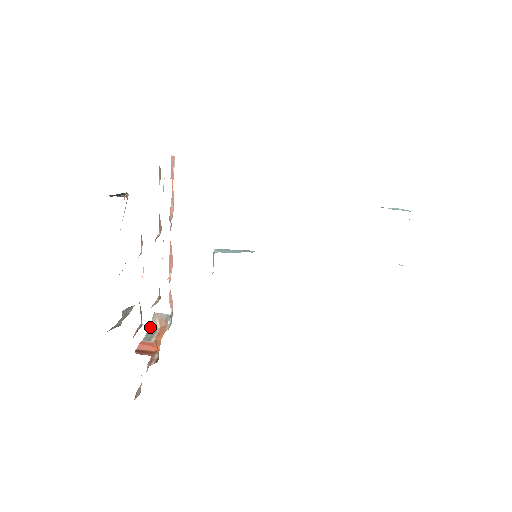
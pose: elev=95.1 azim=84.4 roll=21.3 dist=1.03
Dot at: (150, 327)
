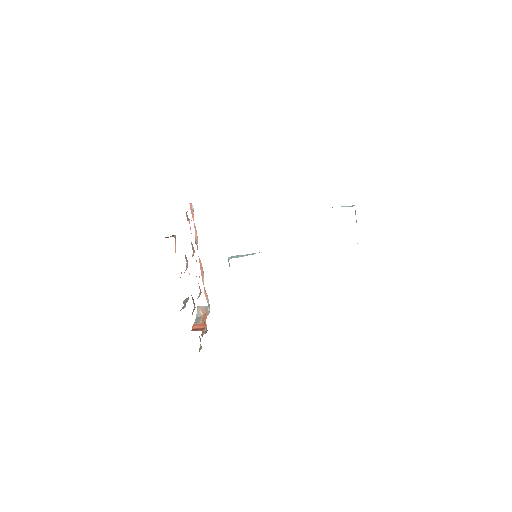
Dot at: (197, 316)
